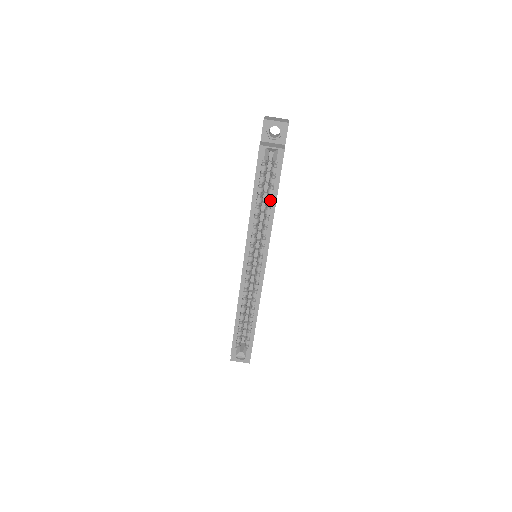
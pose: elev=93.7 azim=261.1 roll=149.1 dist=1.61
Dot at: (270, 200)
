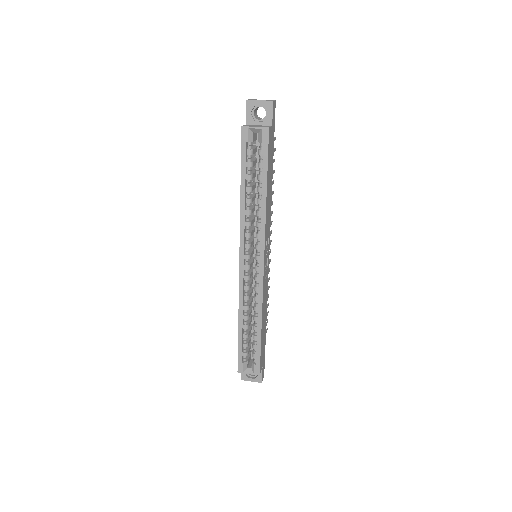
Dot at: (260, 188)
